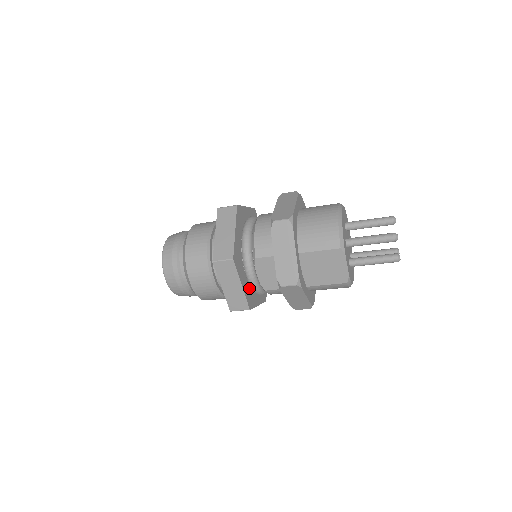
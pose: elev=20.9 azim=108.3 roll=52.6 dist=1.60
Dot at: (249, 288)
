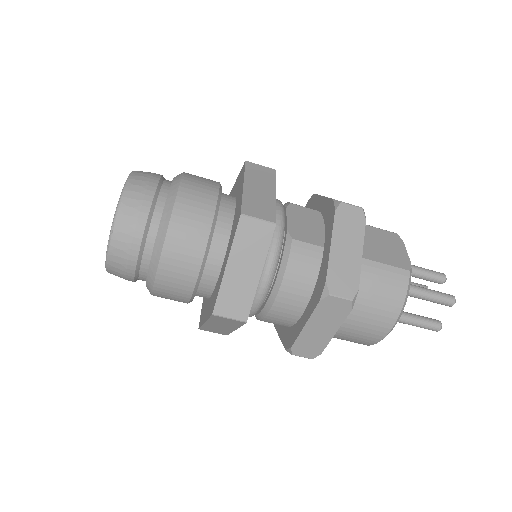
Dot at: occluded
